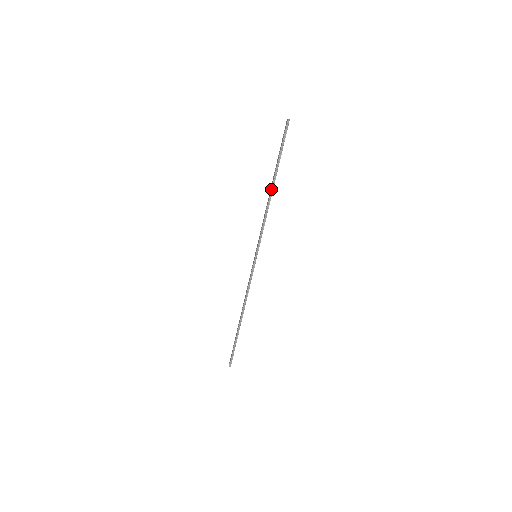
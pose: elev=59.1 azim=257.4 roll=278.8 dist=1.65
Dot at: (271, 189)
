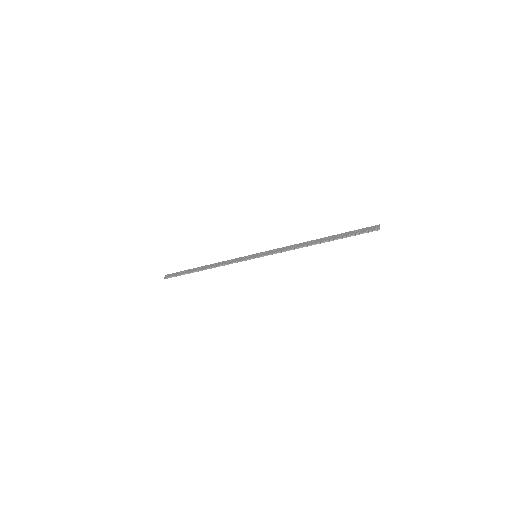
Dot at: (314, 243)
